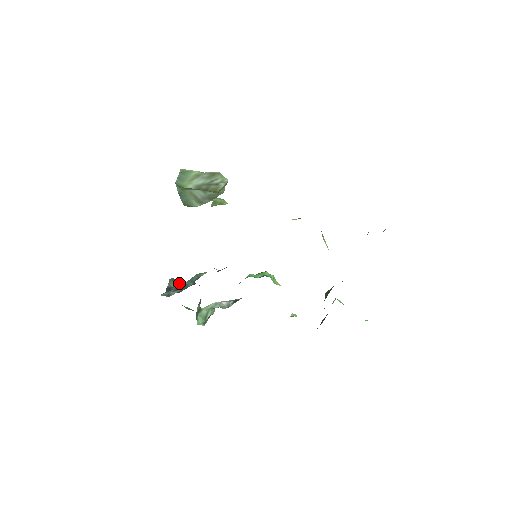
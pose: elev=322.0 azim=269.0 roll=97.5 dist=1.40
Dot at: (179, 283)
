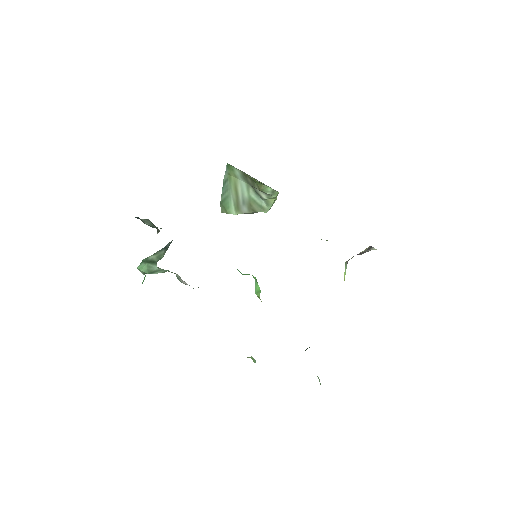
Dot at: occluded
